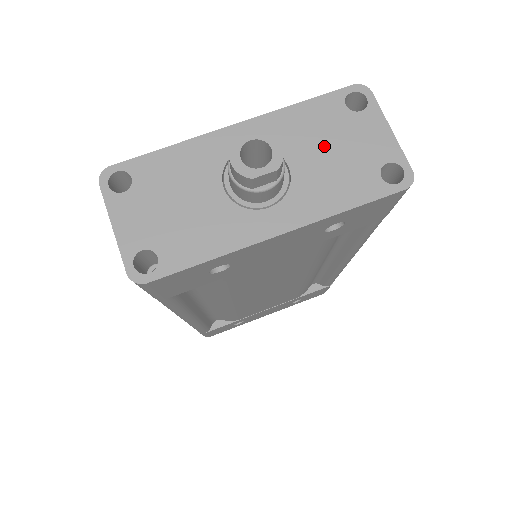
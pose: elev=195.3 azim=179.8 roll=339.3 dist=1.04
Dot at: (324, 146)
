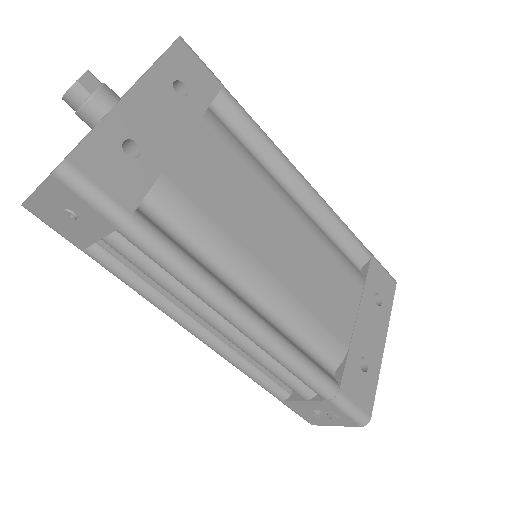
Dot at: occluded
